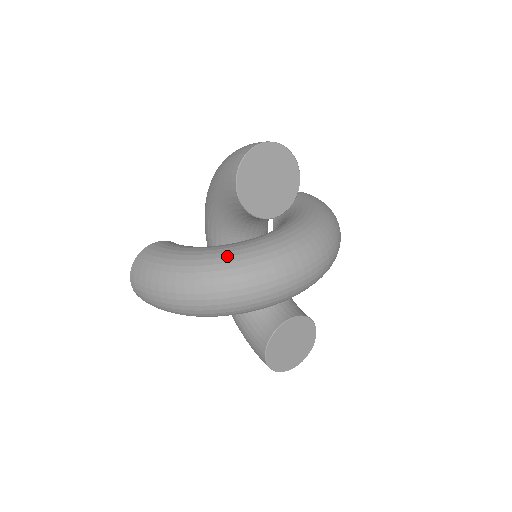
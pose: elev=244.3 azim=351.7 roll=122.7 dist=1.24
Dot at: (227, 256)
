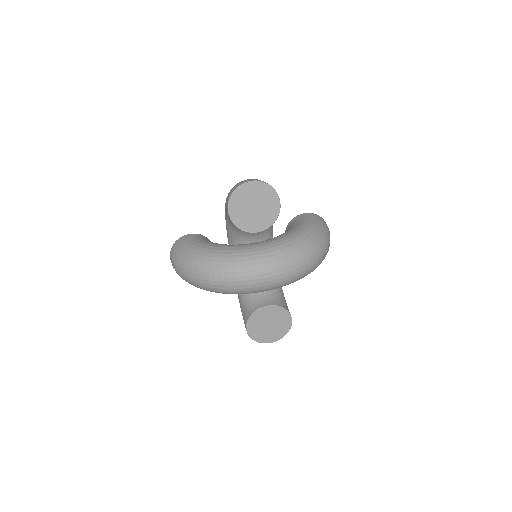
Dot at: (222, 253)
